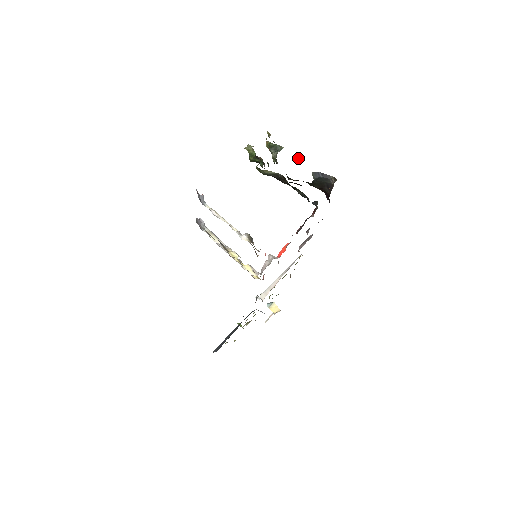
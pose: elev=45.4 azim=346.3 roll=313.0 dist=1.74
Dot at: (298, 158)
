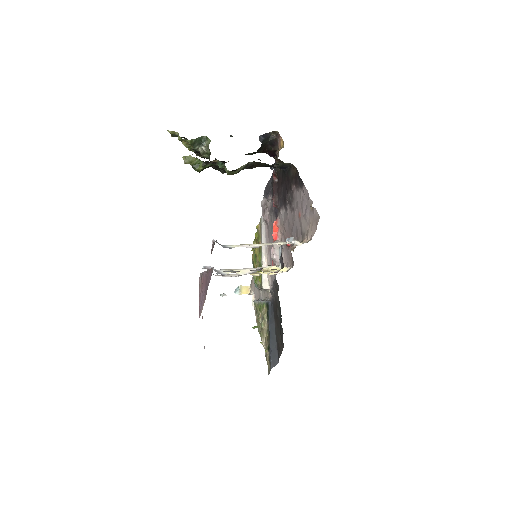
Dot at: (230, 136)
